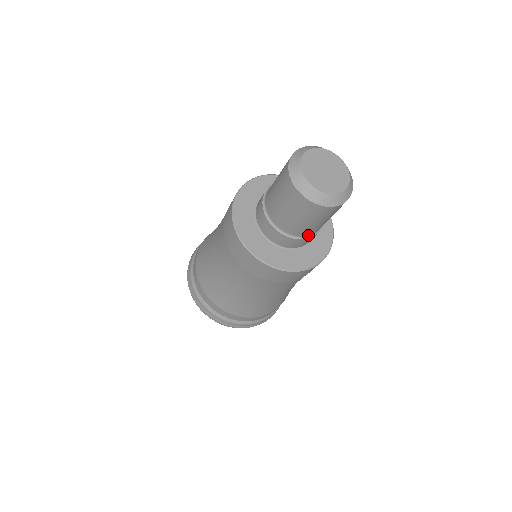
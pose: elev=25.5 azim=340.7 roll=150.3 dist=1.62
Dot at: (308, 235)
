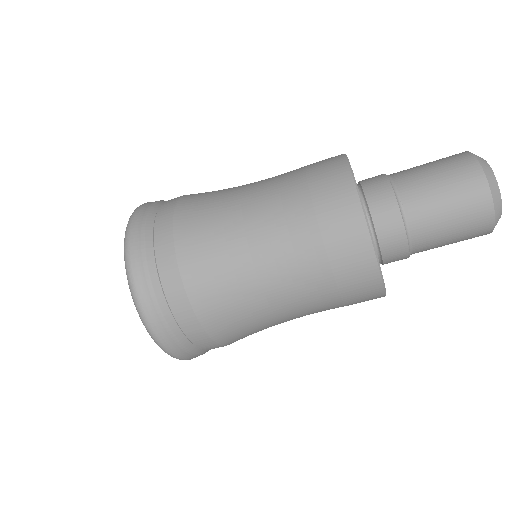
Dot at: (411, 236)
